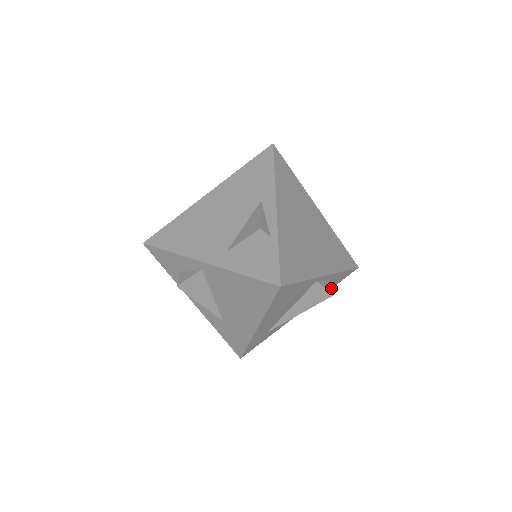
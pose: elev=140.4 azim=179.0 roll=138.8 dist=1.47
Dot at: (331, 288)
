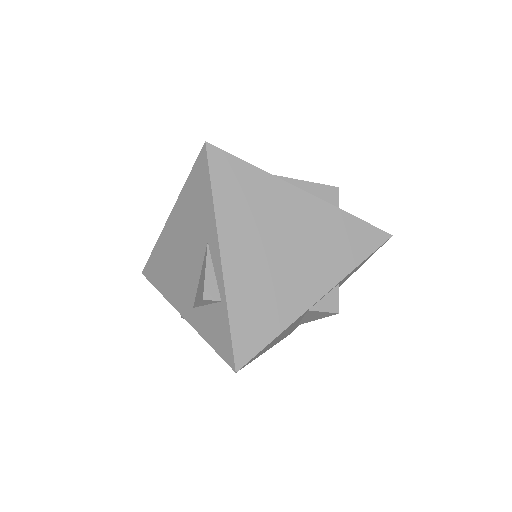
Dot at: (338, 300)
